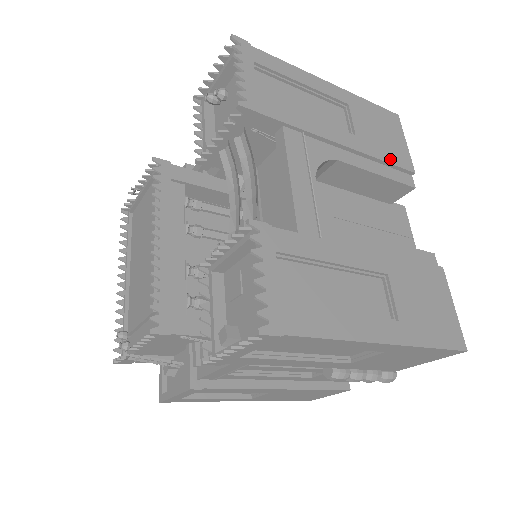
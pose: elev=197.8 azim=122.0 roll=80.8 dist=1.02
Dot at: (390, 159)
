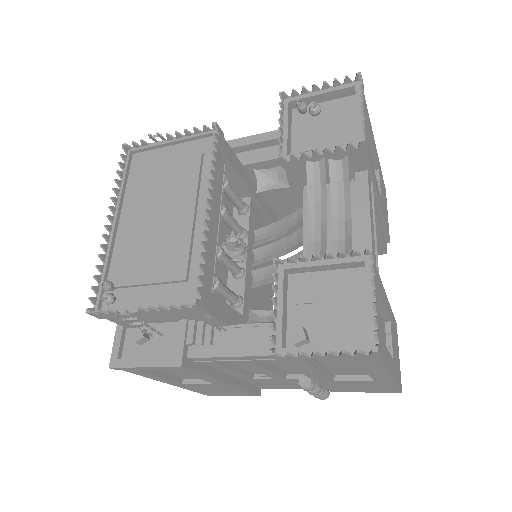
Dot at: (386, 225)
